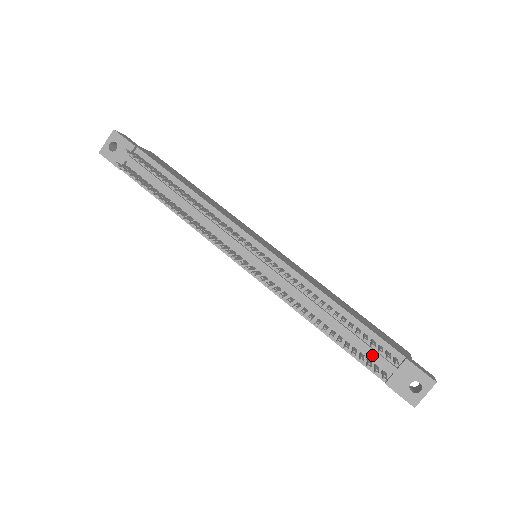
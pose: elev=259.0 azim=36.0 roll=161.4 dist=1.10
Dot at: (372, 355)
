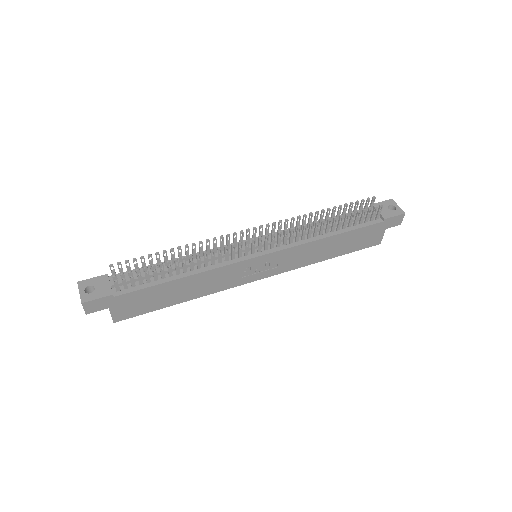
Dot at: occluded
